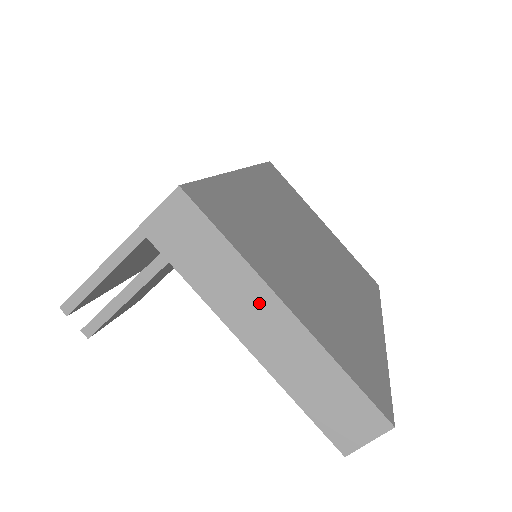
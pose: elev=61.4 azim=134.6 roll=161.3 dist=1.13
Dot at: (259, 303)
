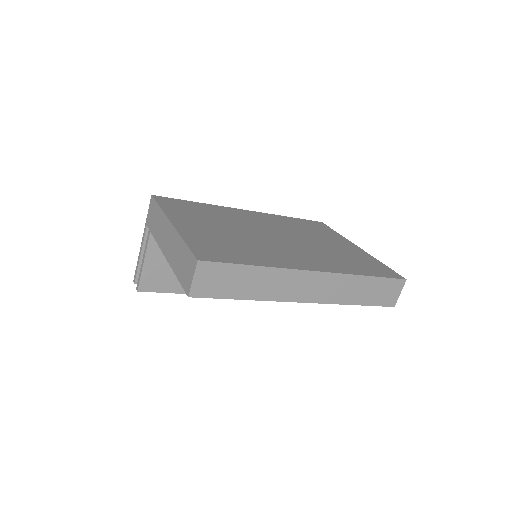
Dot at: (165, 228)
